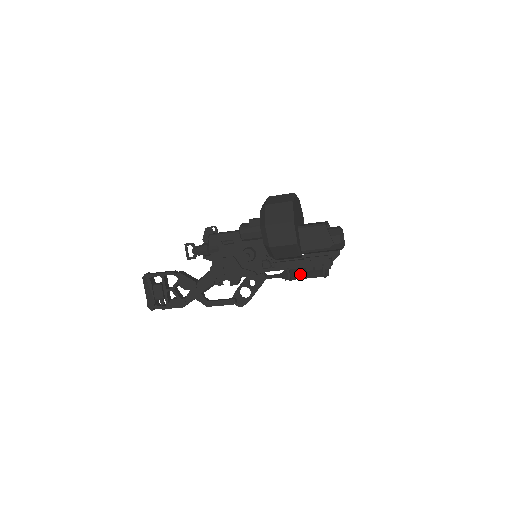
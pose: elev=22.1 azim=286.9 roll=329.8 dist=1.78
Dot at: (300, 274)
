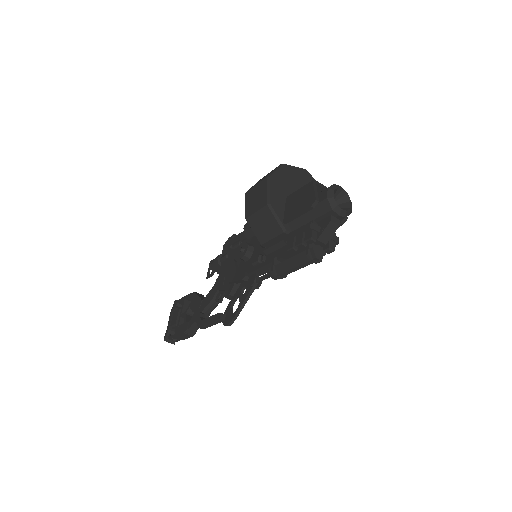
Dot at: (284, 262)
